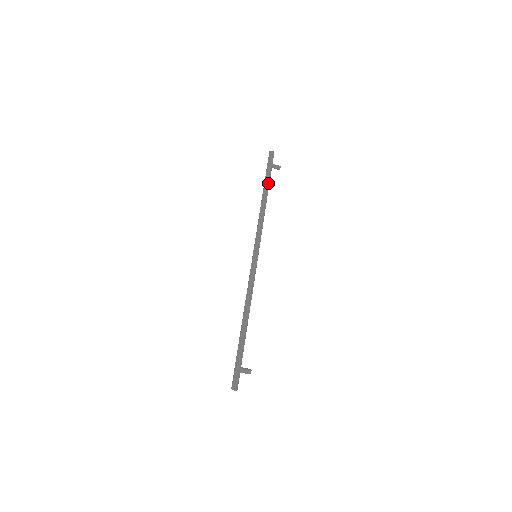
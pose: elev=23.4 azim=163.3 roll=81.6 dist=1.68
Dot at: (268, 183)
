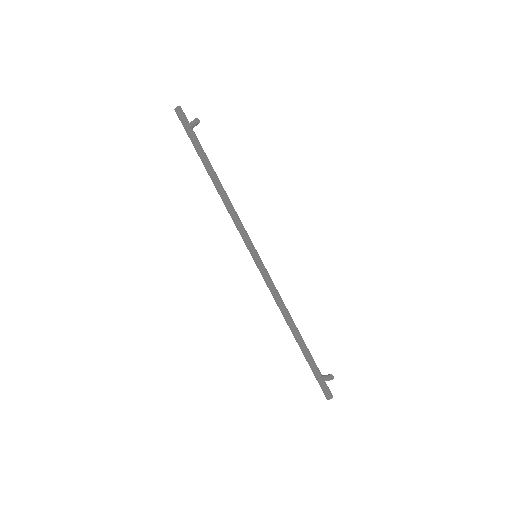
Dot at: (202, 158)
